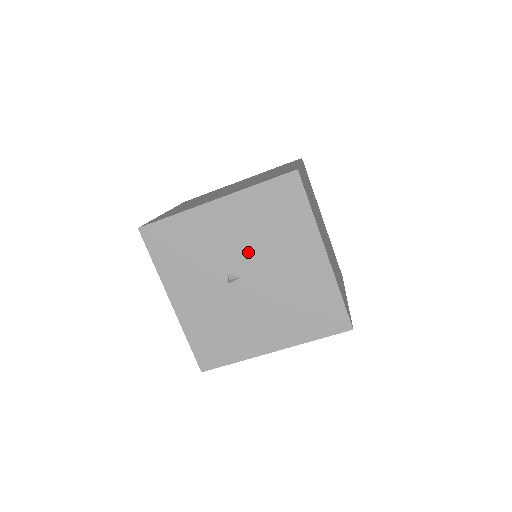
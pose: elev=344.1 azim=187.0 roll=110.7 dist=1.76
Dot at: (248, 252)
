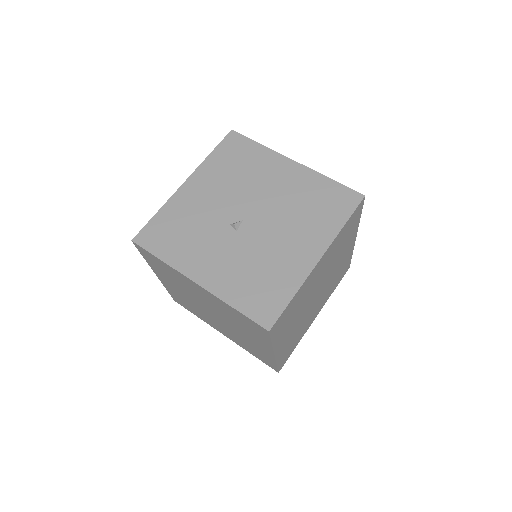
Dot at: (235, 198)
